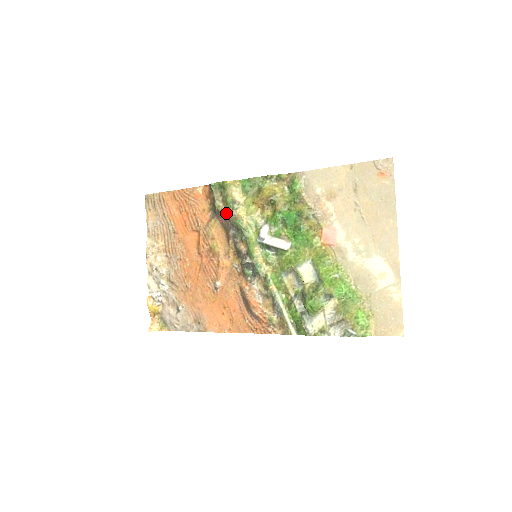
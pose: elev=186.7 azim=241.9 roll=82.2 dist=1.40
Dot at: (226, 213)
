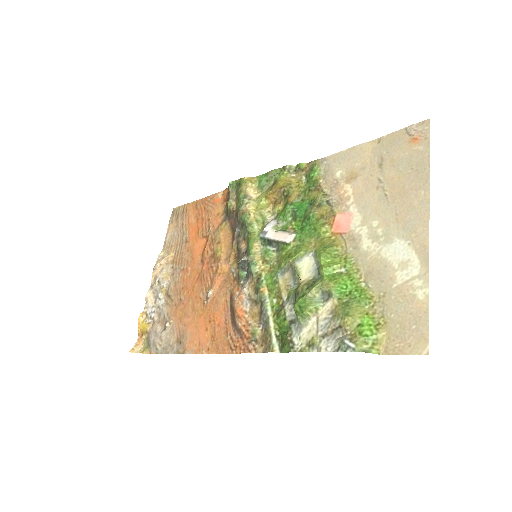
Dot at: (236, 211)
